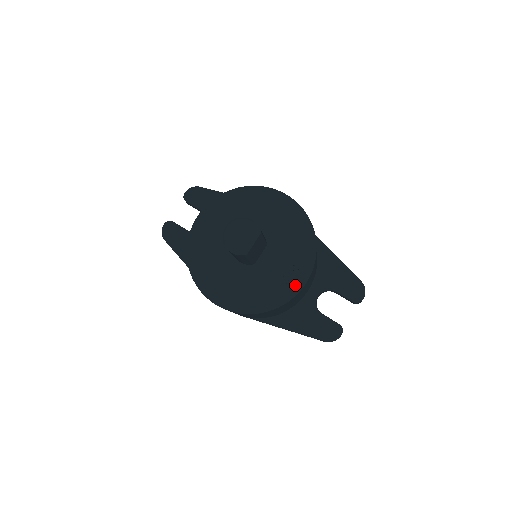
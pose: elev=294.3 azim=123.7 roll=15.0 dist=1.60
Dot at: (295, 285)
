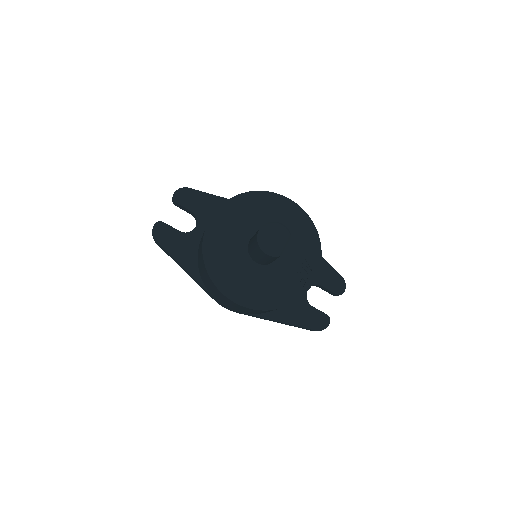
Dot at: (307, 282)
